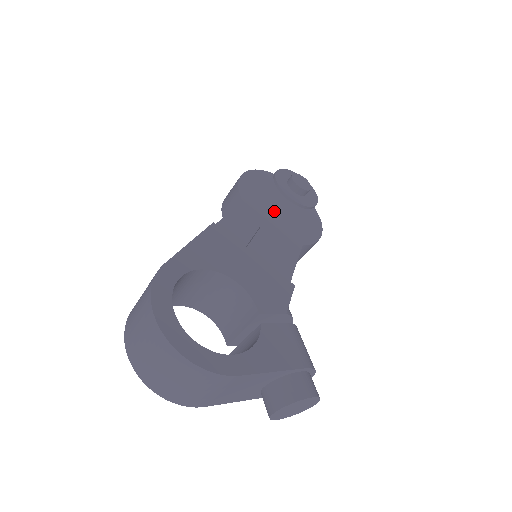
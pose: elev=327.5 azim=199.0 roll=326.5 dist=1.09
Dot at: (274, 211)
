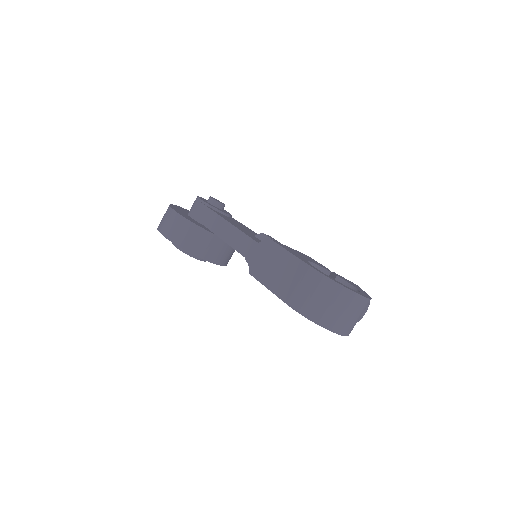
Dot at: (237, 224)
